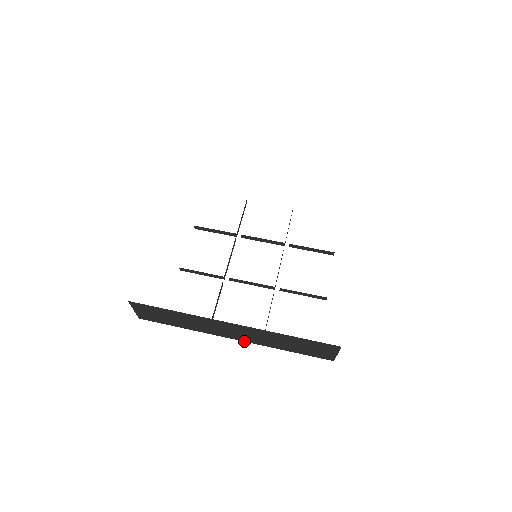
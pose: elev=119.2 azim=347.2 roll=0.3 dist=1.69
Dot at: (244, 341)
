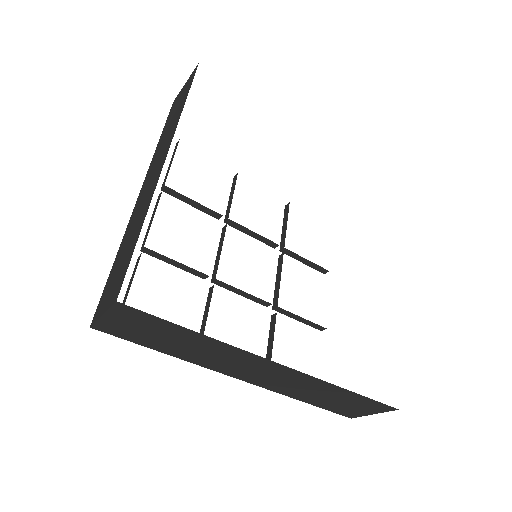
Dot at: (252, 383)
